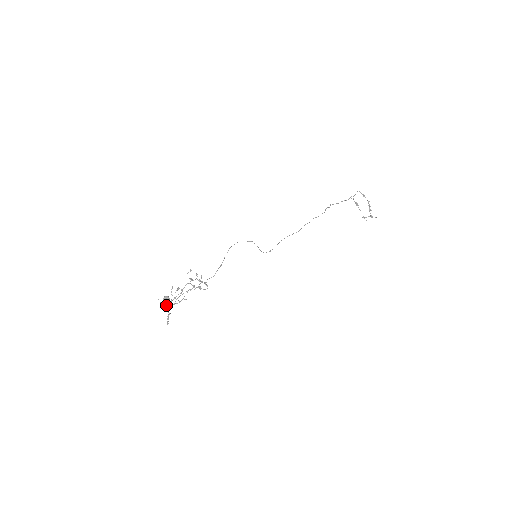
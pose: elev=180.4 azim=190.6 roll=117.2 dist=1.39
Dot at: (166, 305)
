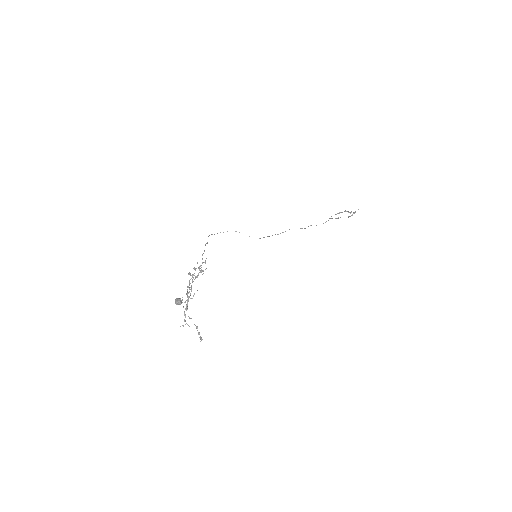
Dot at: (185, 315)
